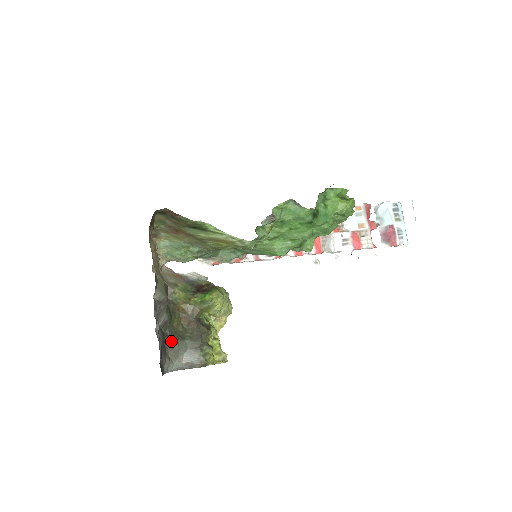
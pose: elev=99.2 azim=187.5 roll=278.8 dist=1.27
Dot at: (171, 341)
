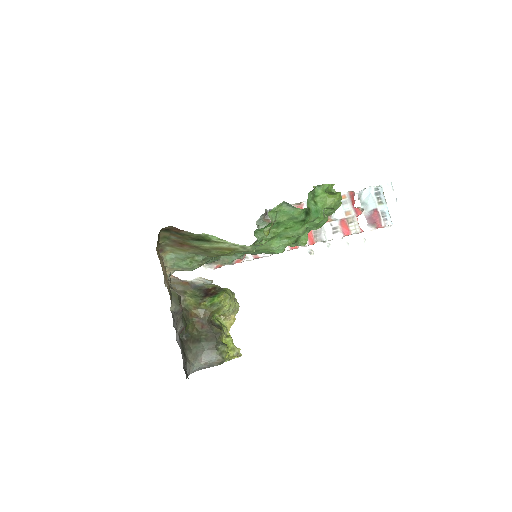
Dot at: (189, 345)
